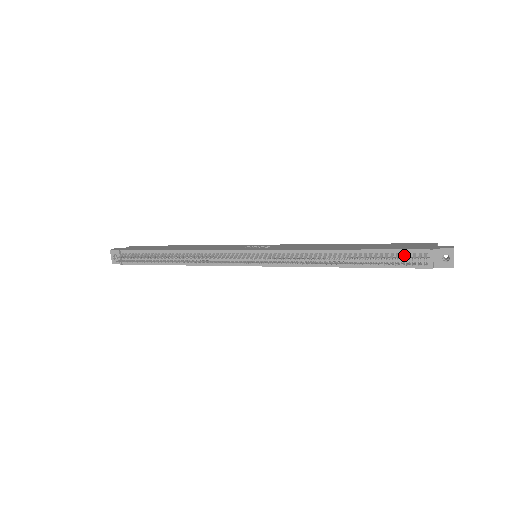
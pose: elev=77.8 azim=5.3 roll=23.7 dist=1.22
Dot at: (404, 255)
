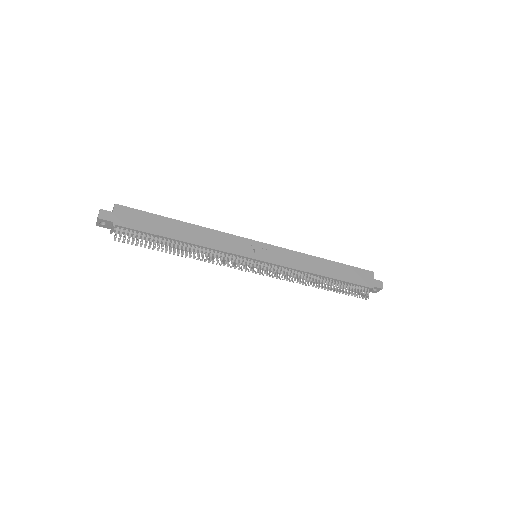
Dot at: (357, 288)
